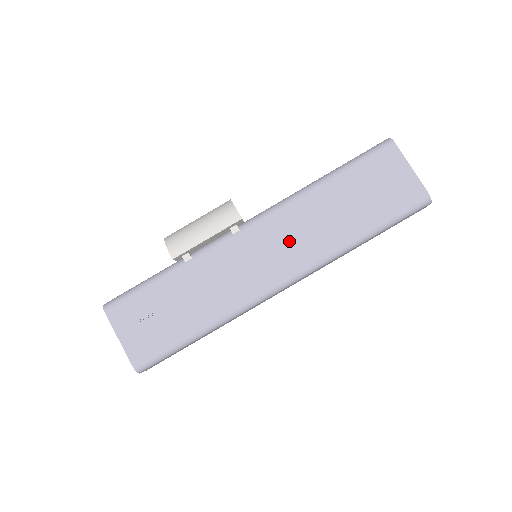
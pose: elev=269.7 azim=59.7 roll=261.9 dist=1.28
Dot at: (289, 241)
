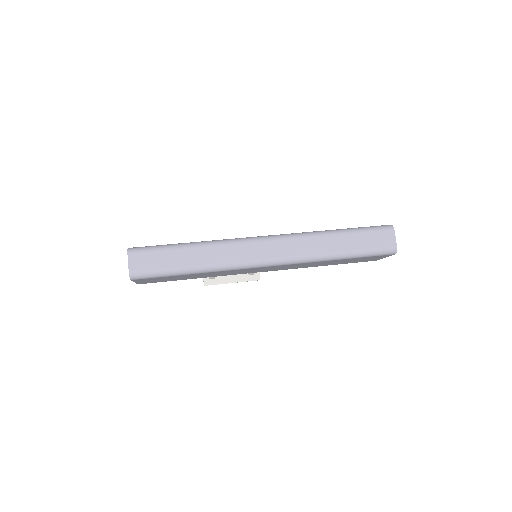
Dot at: occluded
